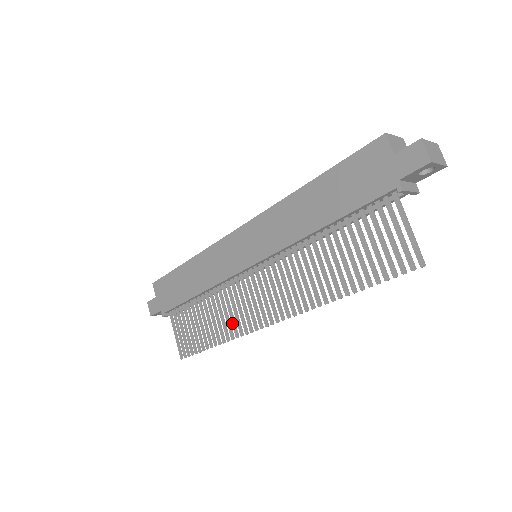
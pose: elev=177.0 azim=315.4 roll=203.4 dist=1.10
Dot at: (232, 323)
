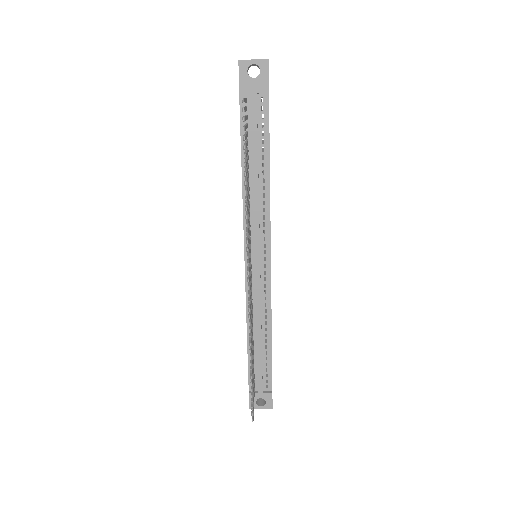
Dot at: occluded
